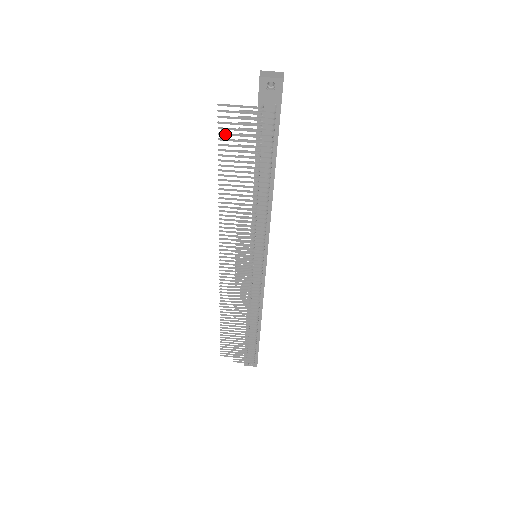
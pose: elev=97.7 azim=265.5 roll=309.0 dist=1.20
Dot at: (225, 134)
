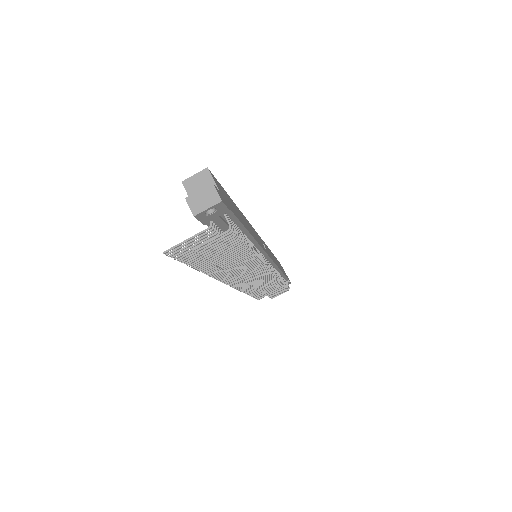
Dot at: (185, 257)
